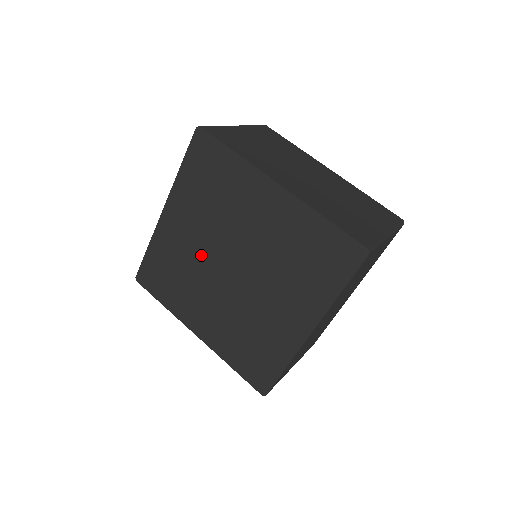
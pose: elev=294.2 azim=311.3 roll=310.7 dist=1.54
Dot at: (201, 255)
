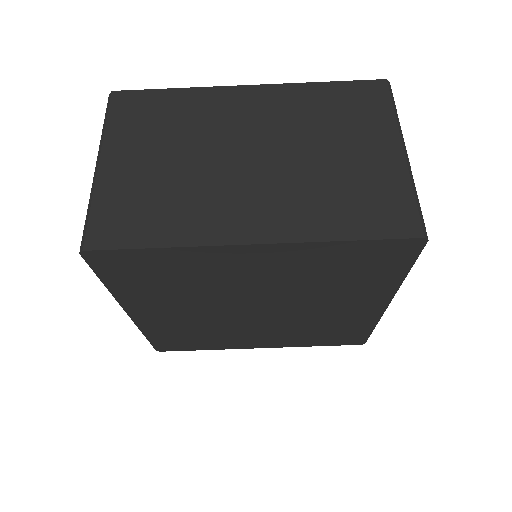
Dot at: (211, 317)
